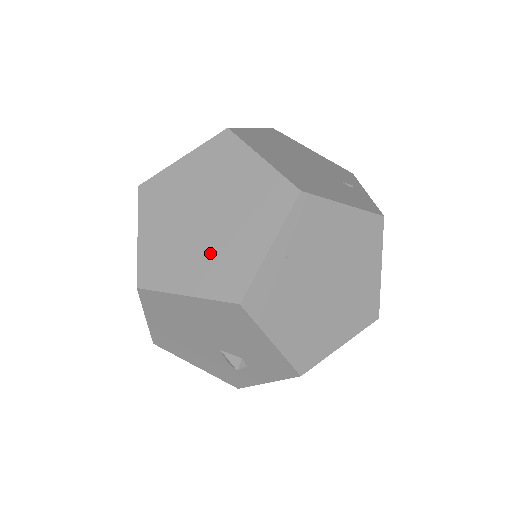
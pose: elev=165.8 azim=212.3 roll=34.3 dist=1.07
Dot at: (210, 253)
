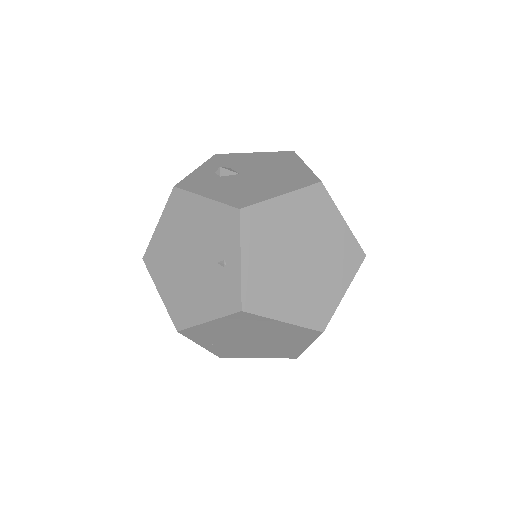
Dot at: occluded
